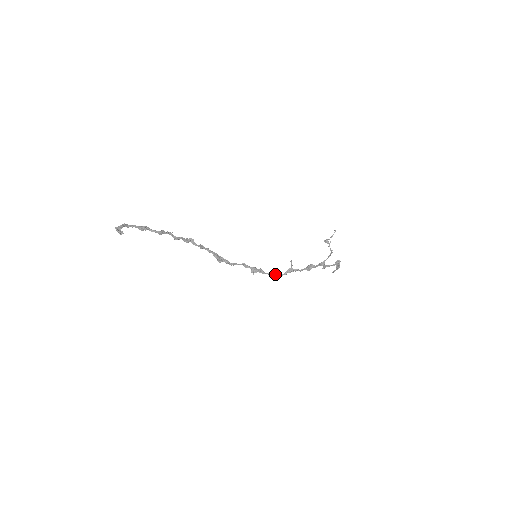
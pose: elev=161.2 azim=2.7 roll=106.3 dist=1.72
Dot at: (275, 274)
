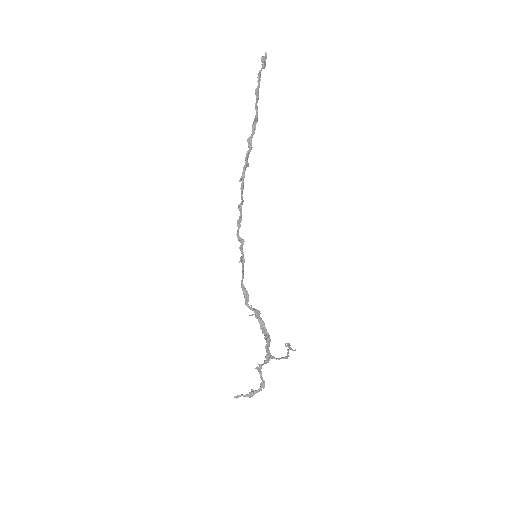
Dot at: (246, 294)
